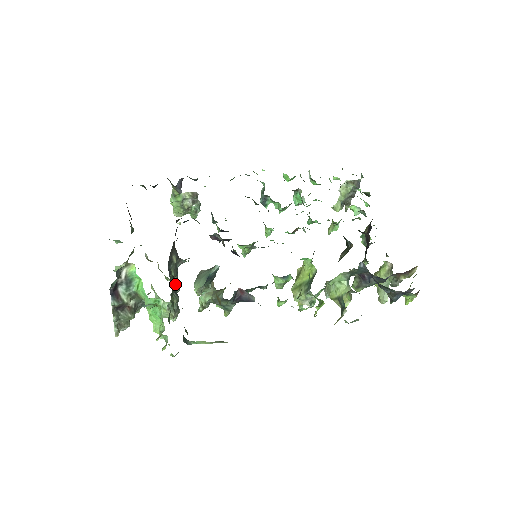
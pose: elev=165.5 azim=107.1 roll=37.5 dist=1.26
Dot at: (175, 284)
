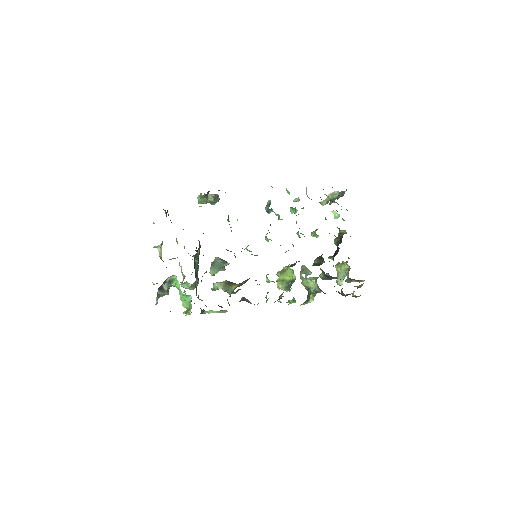
Dot at: (197, 268)
